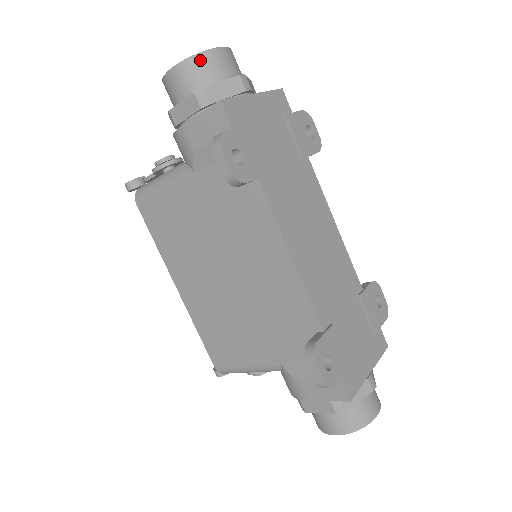
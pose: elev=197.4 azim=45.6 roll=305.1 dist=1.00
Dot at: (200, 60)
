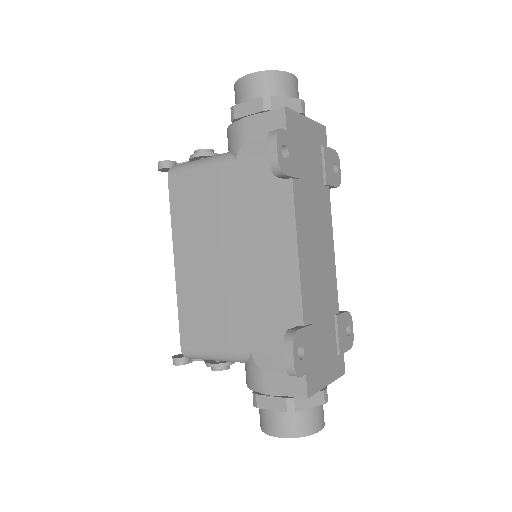
Dot at: (275, 76)
